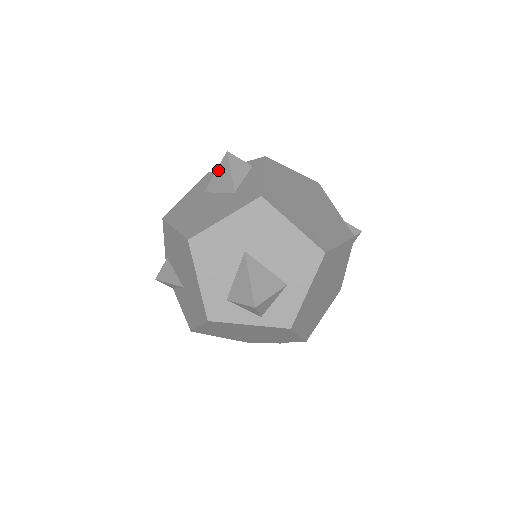
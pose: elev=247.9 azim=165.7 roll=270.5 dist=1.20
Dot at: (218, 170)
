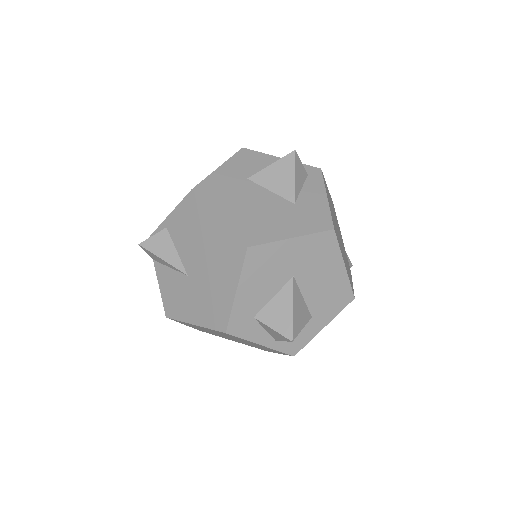
Dot at: (276, 164)
